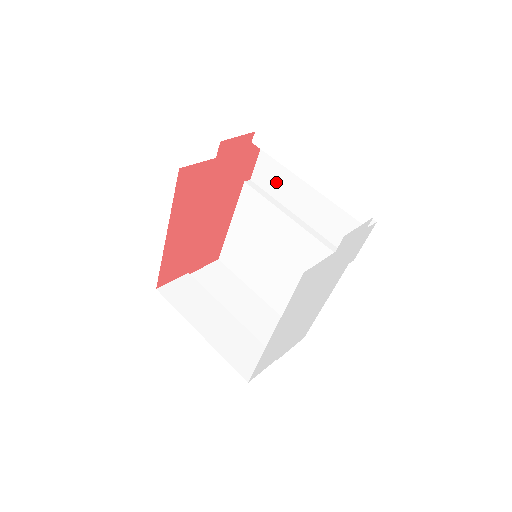
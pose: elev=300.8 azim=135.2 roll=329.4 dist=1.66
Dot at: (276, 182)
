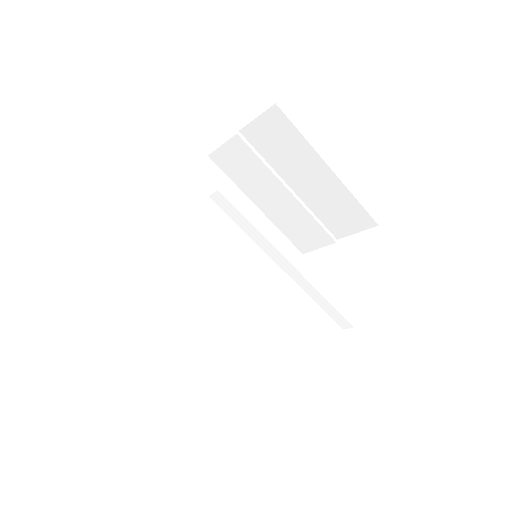
Dot at: occluded
